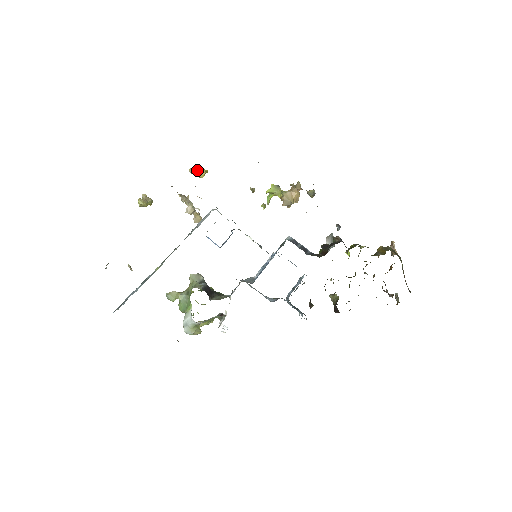
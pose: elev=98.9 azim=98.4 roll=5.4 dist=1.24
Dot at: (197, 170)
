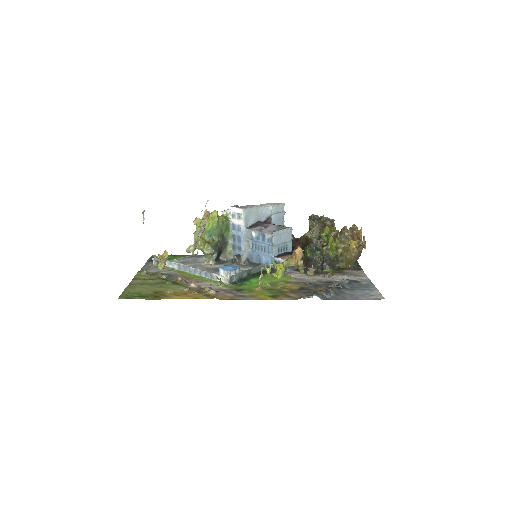
Dot at: occluded
